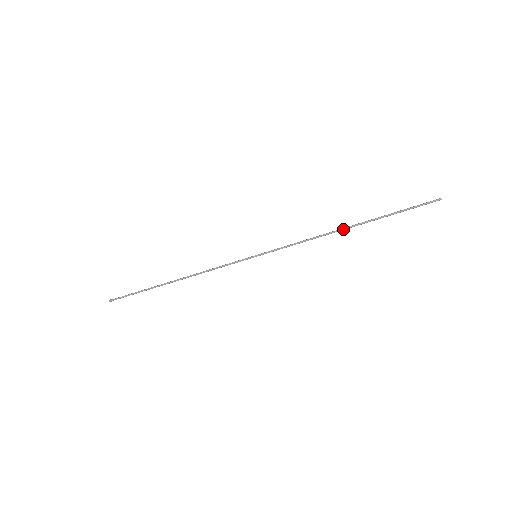
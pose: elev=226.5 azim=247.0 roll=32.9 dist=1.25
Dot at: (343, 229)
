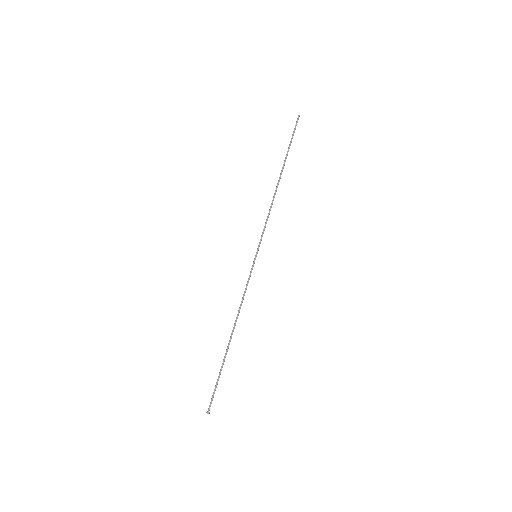
Dot at: (278, 183)
